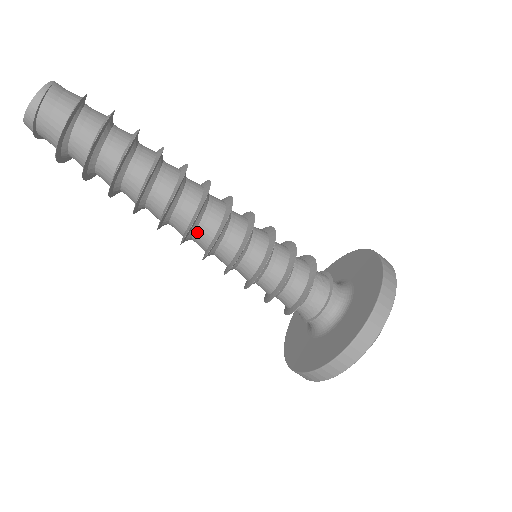
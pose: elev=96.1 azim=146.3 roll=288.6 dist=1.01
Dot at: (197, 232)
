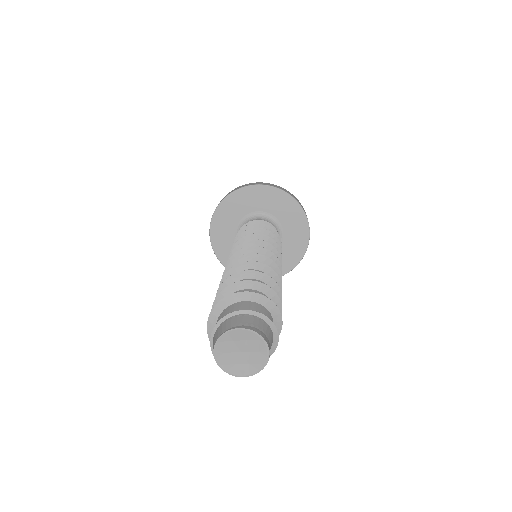
Dot at: occluded
